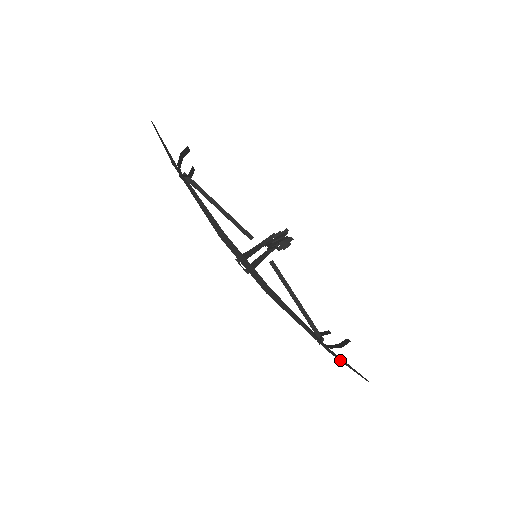
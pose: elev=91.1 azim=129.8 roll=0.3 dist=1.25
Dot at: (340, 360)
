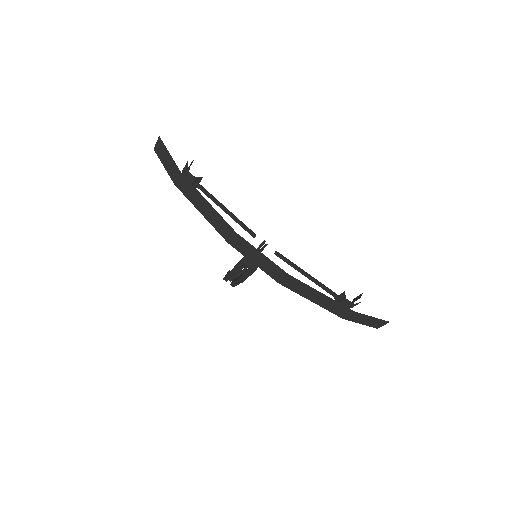
Dot at: occluded
